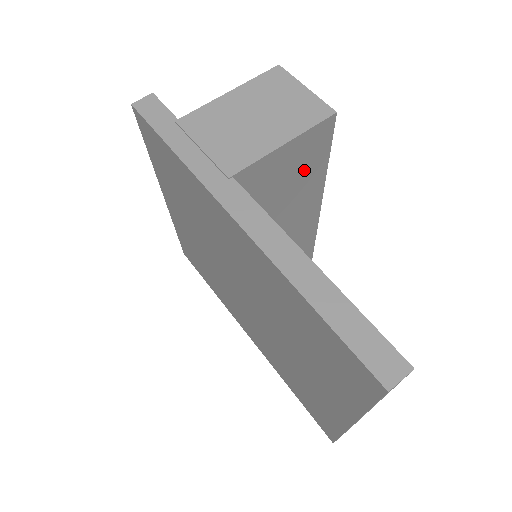
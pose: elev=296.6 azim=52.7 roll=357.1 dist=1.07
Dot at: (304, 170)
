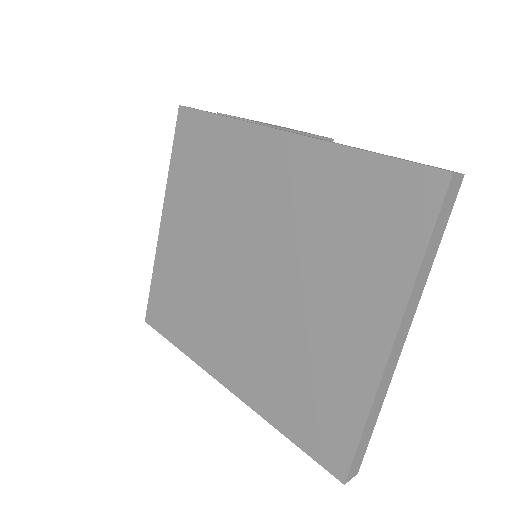
Dot at: occluded
